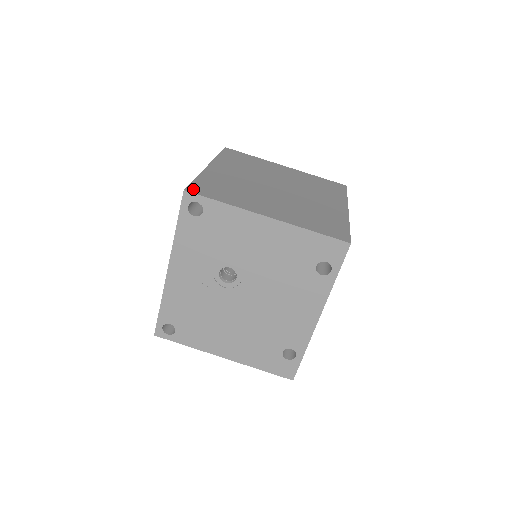
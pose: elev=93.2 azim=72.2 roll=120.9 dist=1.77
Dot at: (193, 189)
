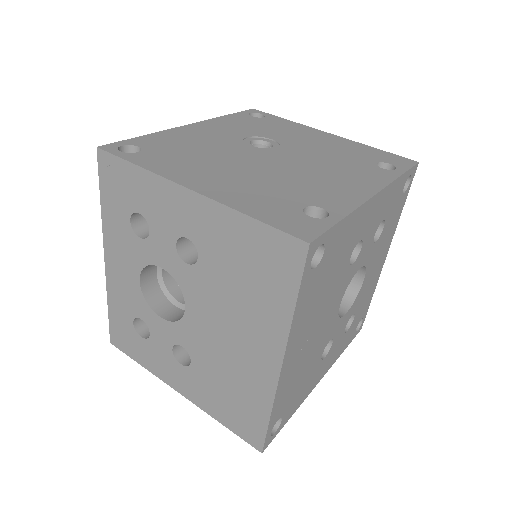
Dot at: occluded
